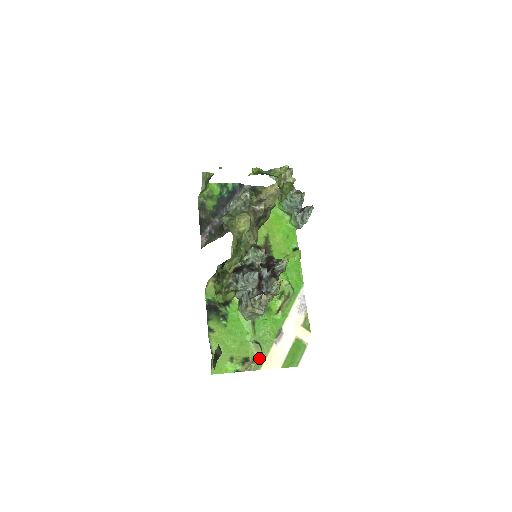
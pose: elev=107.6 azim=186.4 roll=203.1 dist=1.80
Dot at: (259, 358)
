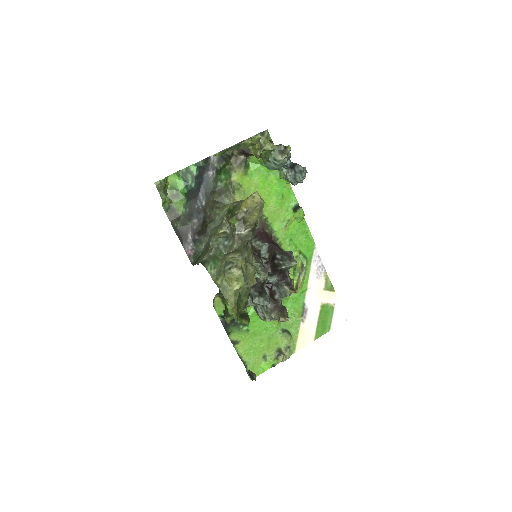
Dot at: (291, 344)
